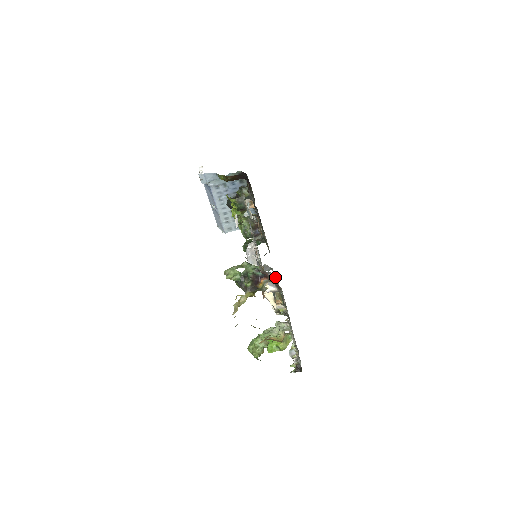
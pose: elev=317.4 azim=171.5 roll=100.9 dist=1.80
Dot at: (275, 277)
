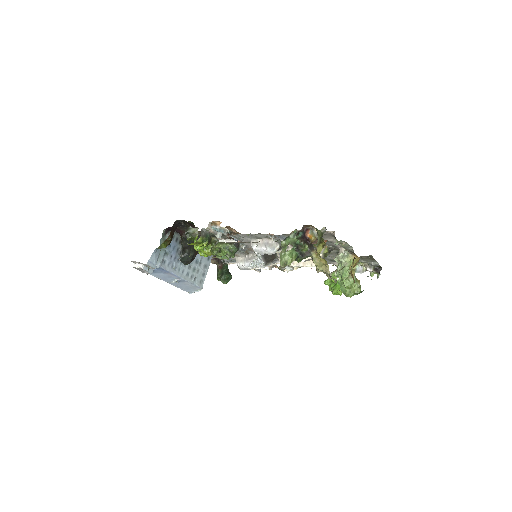
Dot at: occluded
